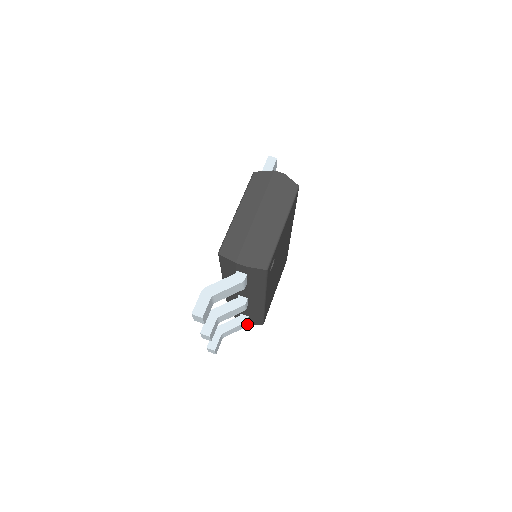
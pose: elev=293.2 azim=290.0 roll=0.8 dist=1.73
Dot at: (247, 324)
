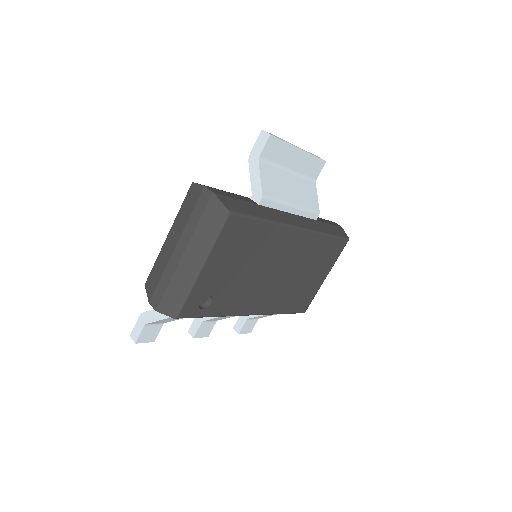
Dot at: occluded
